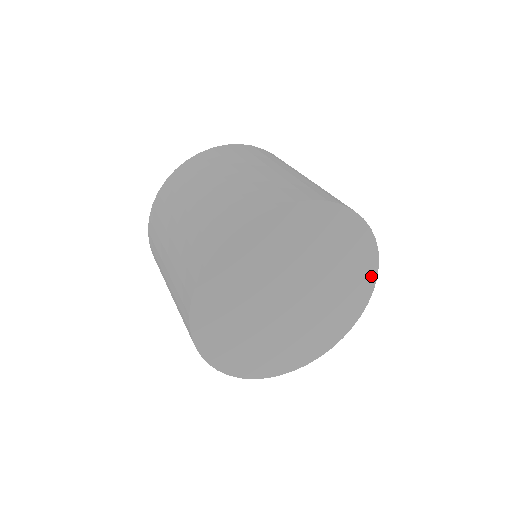
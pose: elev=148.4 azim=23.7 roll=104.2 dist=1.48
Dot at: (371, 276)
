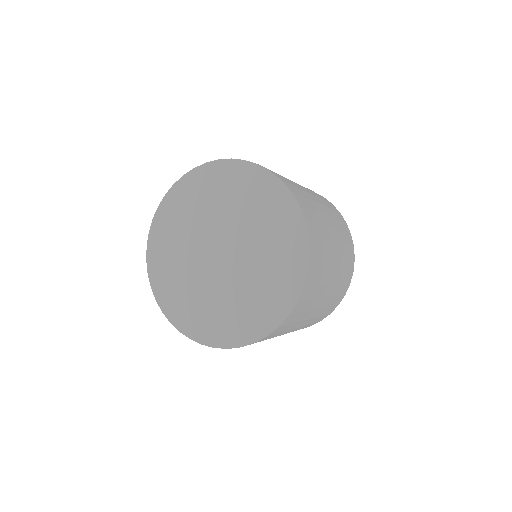
Dot at: (291, 207)
